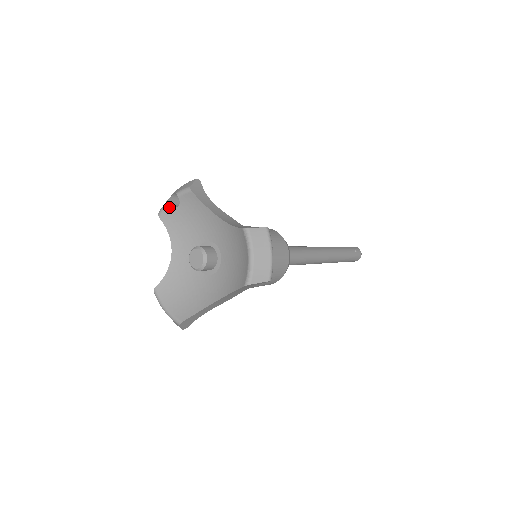
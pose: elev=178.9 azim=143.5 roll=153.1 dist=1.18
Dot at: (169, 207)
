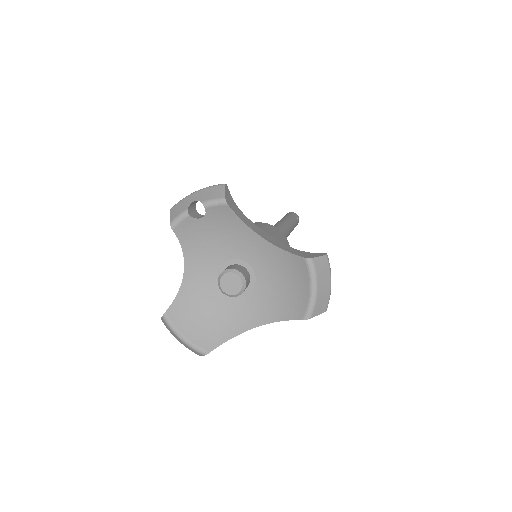
Dot at: (188, 218)
